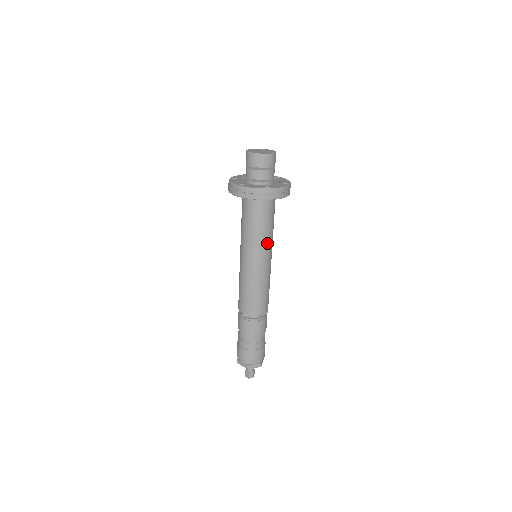
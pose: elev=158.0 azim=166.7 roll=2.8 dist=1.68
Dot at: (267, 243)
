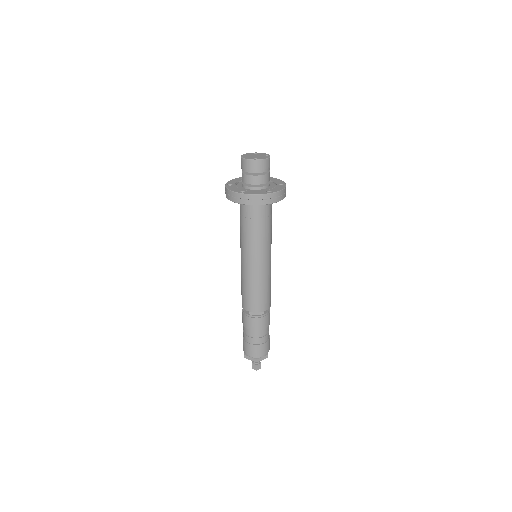
Dot at: (268, 243)
